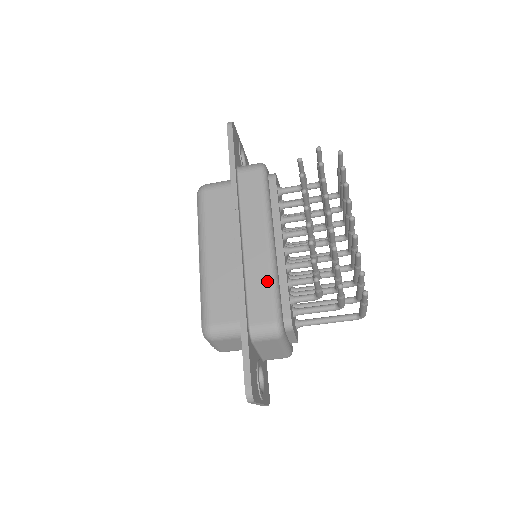
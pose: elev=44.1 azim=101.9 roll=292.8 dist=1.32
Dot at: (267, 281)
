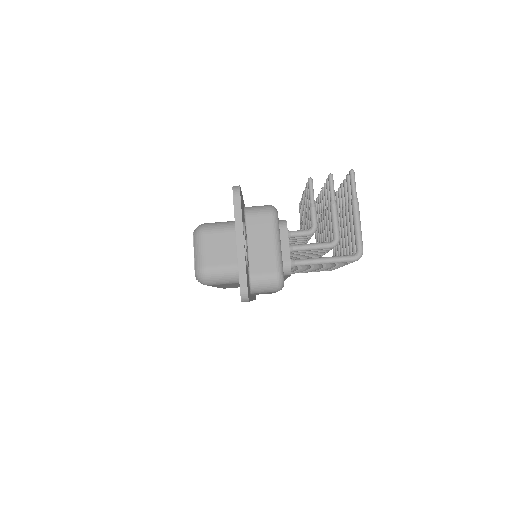
Dot at: occluded
